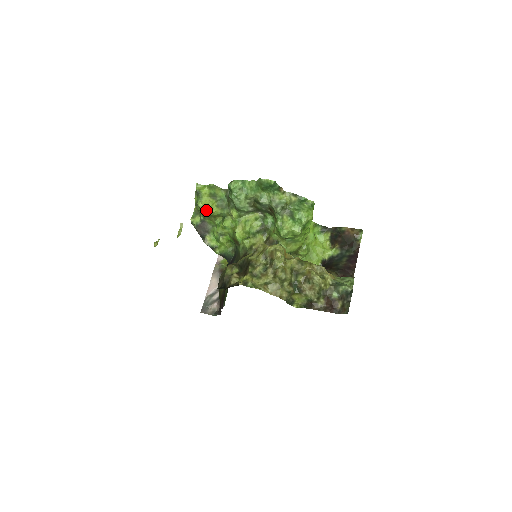
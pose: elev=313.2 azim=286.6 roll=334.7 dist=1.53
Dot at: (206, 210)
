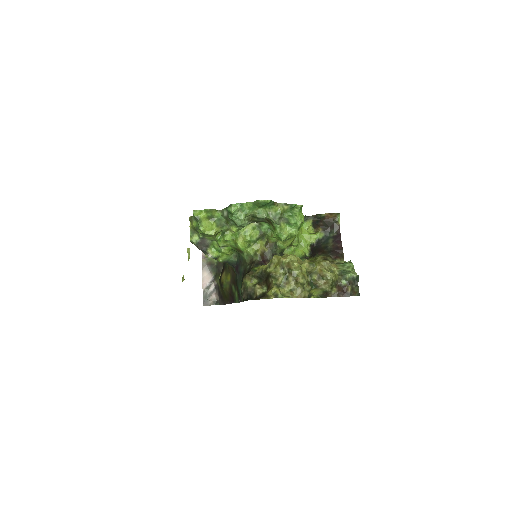
Dot at: (208, 232)
